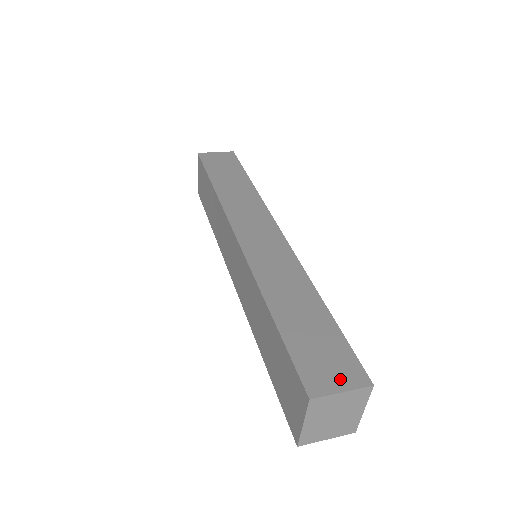
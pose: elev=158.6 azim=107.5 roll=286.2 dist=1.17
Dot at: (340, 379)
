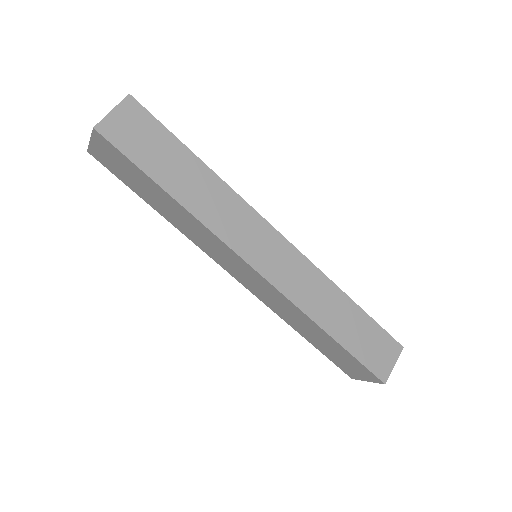
Dot at: (390, 358)
